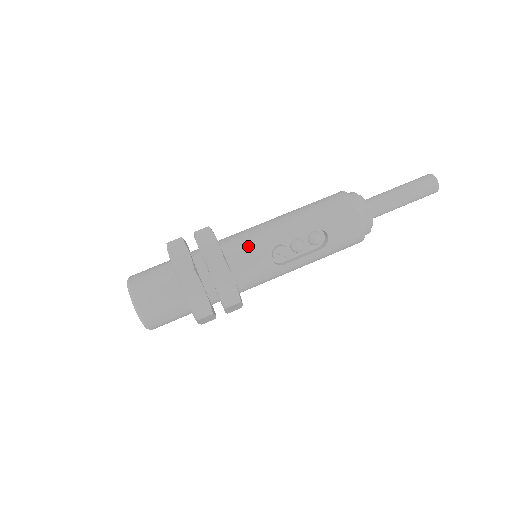
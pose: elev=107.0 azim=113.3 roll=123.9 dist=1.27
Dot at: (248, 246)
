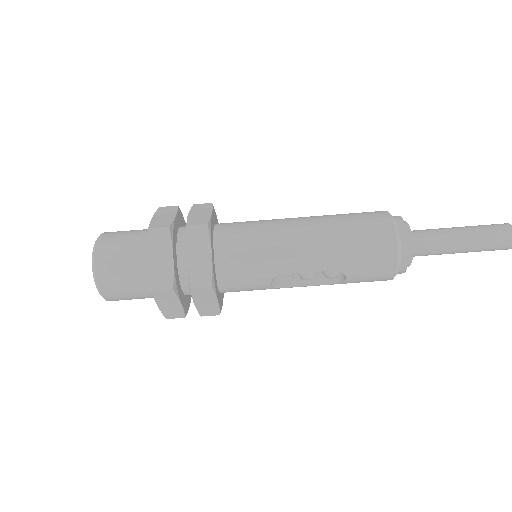
Dot at: (247, 265)
